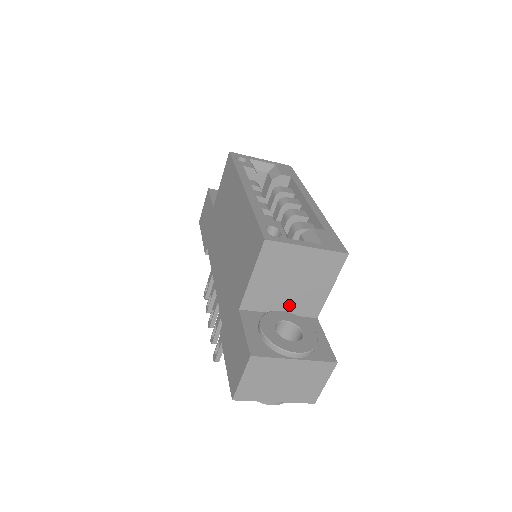
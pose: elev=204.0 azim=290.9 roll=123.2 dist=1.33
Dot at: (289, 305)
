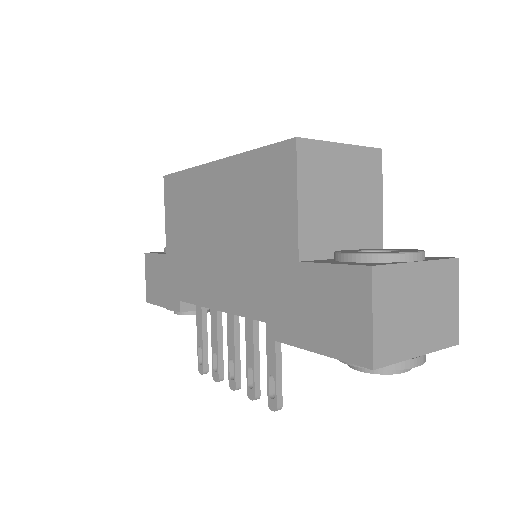
Dot at: (350, 241)
